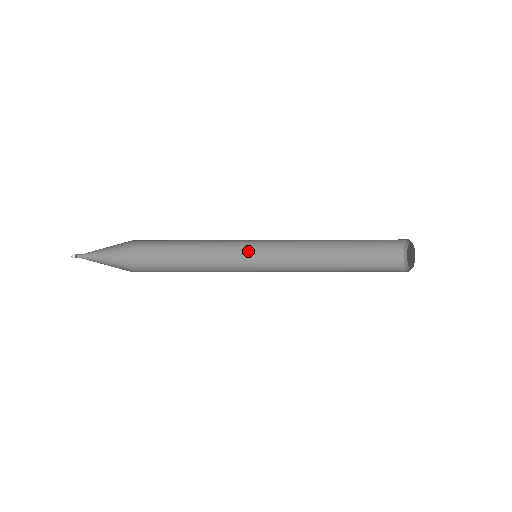
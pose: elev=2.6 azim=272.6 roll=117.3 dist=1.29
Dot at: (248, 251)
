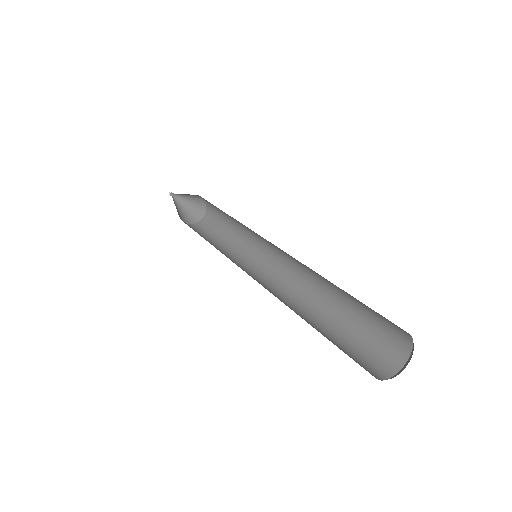
Dot at: (263, 238)
